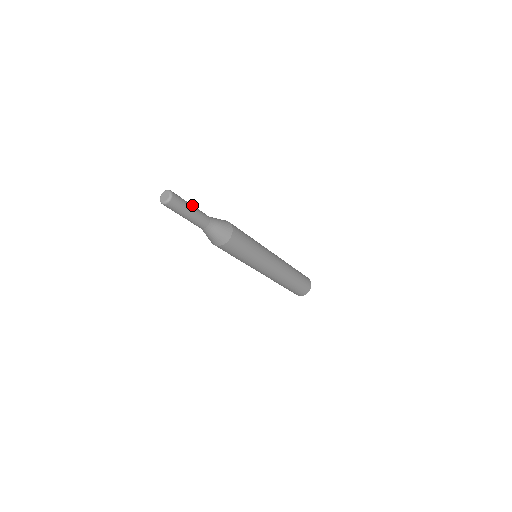
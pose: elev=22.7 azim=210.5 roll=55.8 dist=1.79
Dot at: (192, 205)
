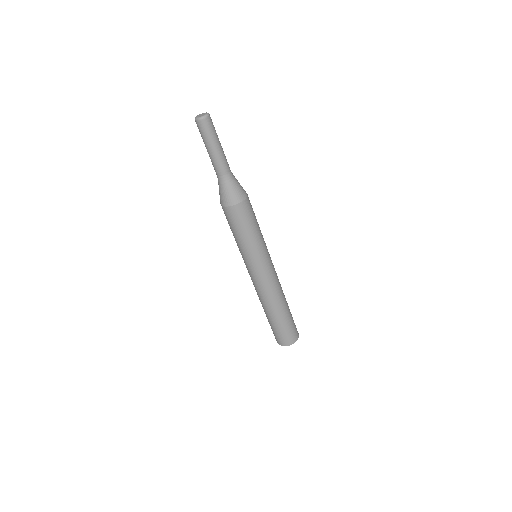
Dot at: occluded
